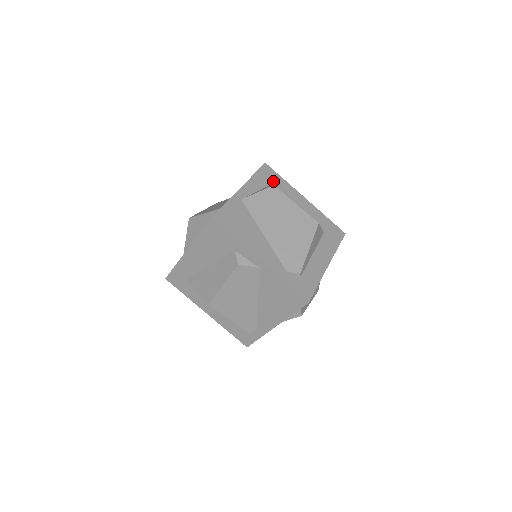
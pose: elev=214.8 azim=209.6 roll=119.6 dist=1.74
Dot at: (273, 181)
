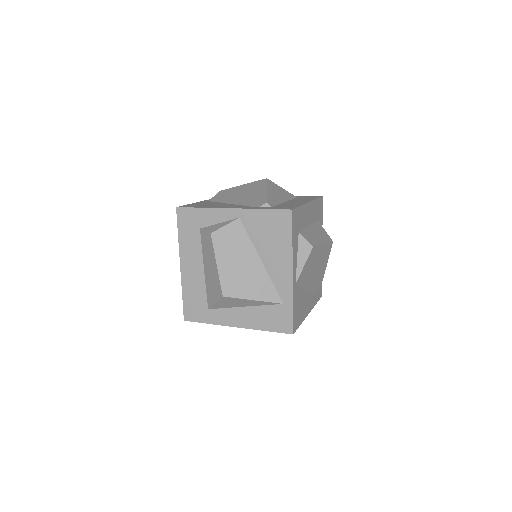
Dot at: (298, 223)
